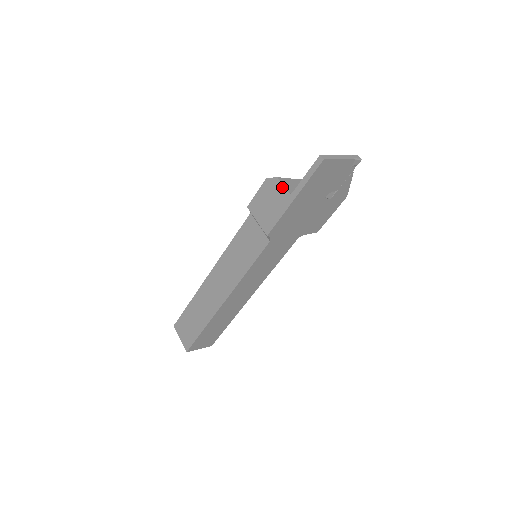
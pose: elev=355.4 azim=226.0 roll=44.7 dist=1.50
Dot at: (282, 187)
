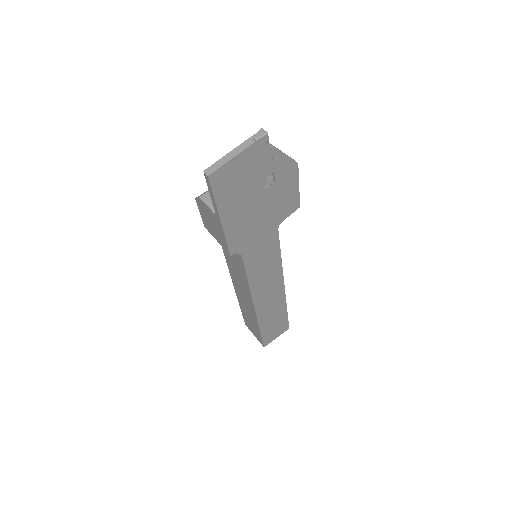
Dot at: (207, 207)
